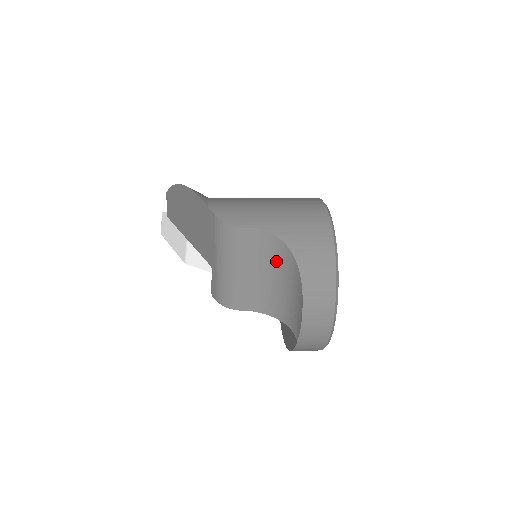
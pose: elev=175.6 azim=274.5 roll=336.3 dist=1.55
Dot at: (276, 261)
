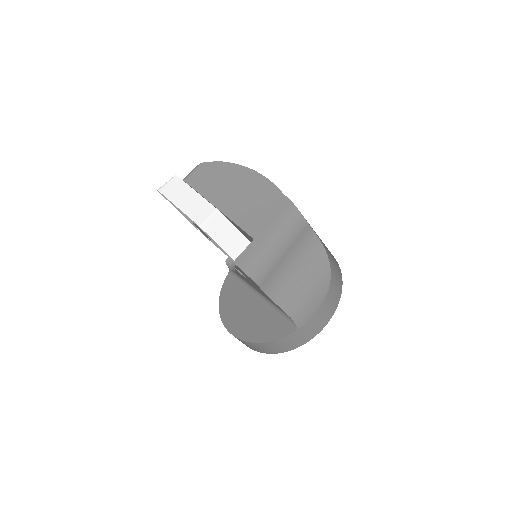
Dot at: (310, 261)
